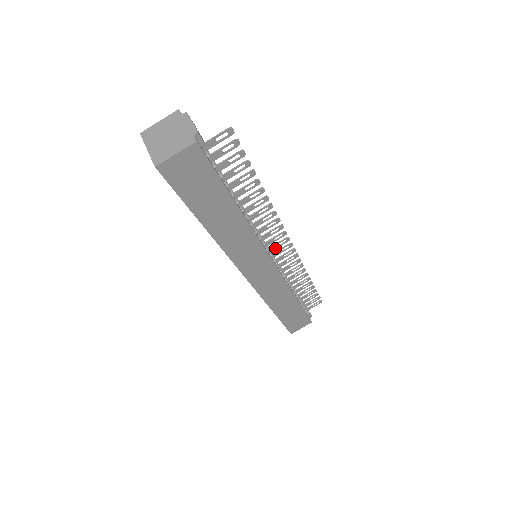
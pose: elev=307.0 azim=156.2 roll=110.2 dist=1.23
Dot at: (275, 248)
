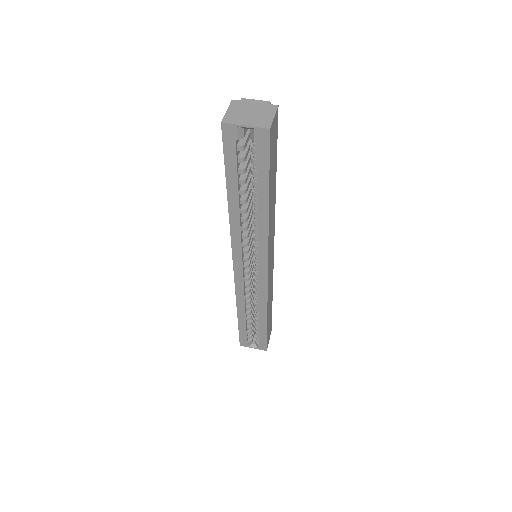
Dot at: occluded
